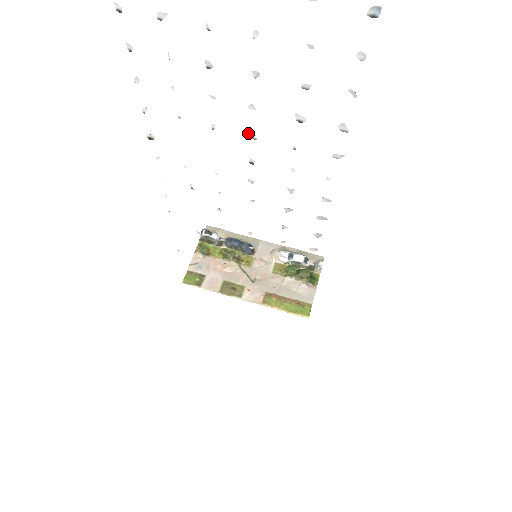
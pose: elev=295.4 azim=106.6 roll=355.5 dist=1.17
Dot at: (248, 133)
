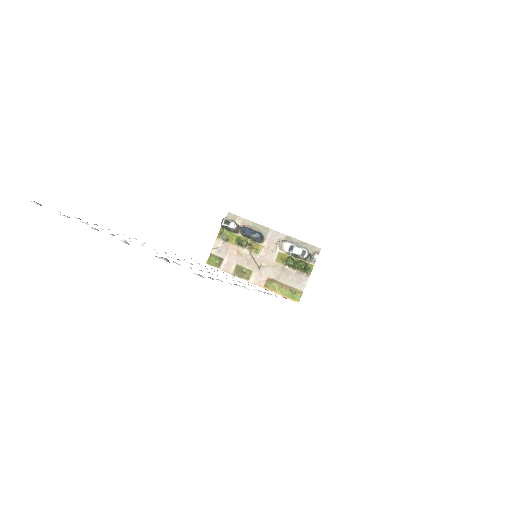
Dot at: occluded
